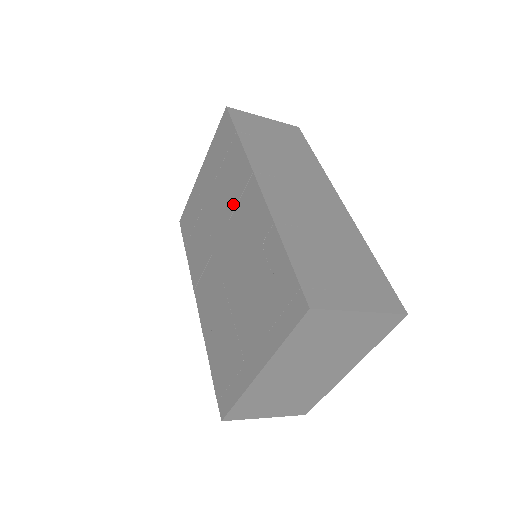
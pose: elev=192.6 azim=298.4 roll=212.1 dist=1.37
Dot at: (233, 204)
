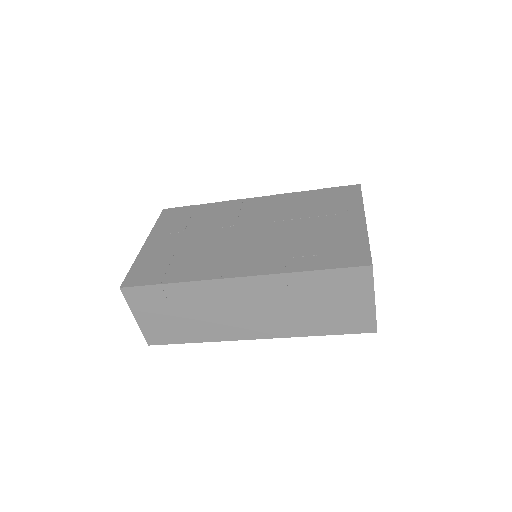
Dot at: (234, 216)
